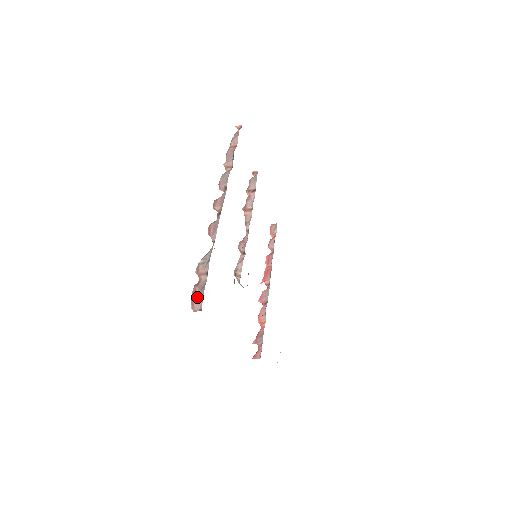
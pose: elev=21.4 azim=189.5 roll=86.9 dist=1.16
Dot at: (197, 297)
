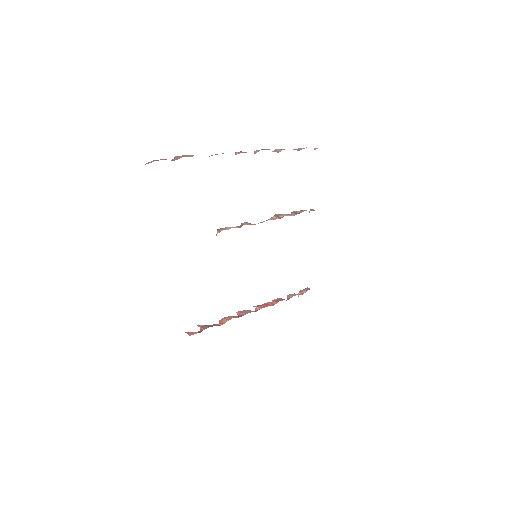
Dot at: (156, 160)
